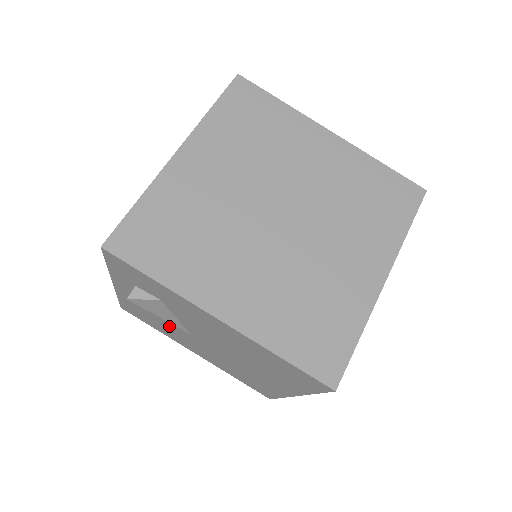
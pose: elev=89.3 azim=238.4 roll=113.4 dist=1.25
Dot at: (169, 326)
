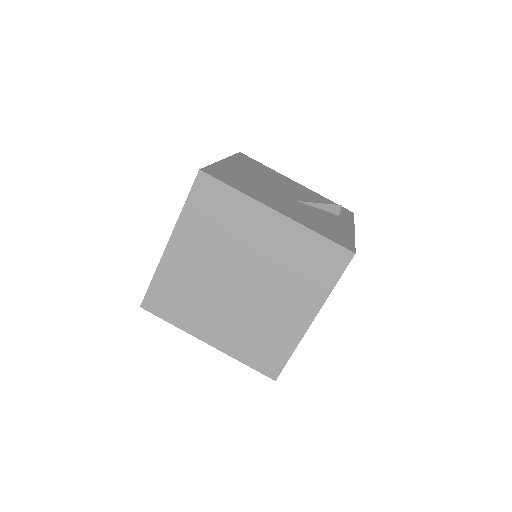
Dot at: occluded
